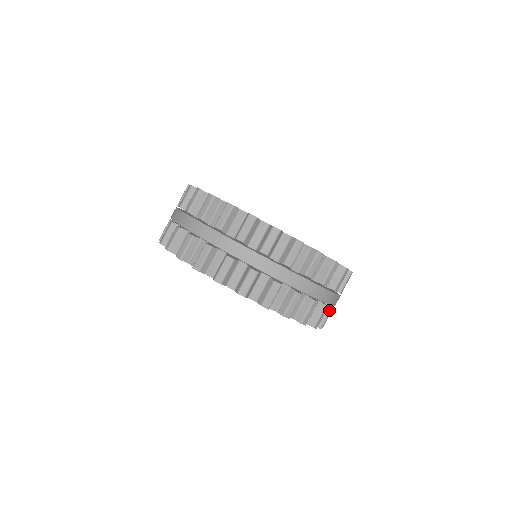
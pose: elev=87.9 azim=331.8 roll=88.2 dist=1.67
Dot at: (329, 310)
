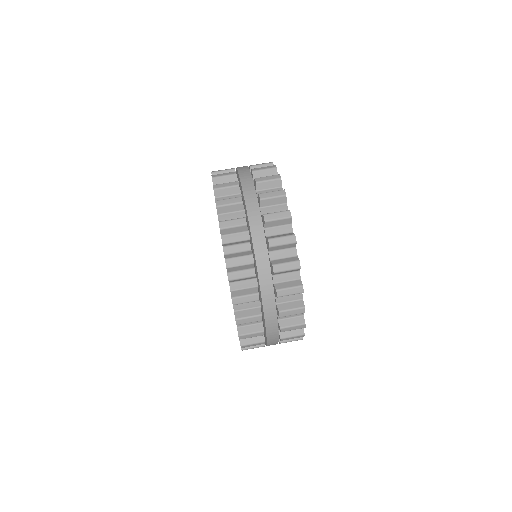
Dot at: (254, 292)
